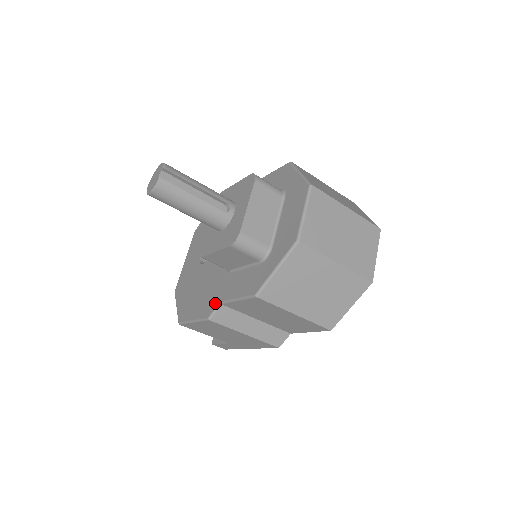
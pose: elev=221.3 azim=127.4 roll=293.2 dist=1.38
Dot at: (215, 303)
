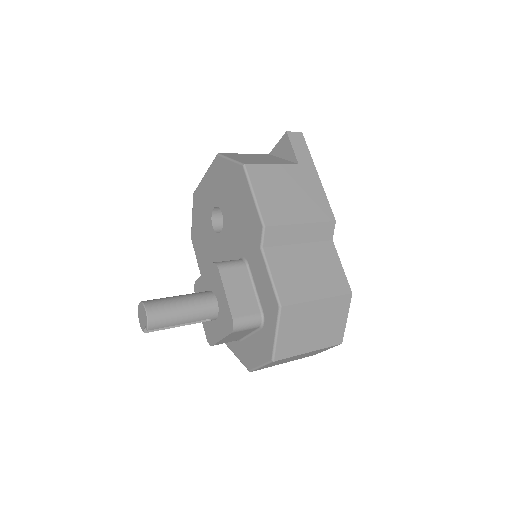
Dot at: occluded
